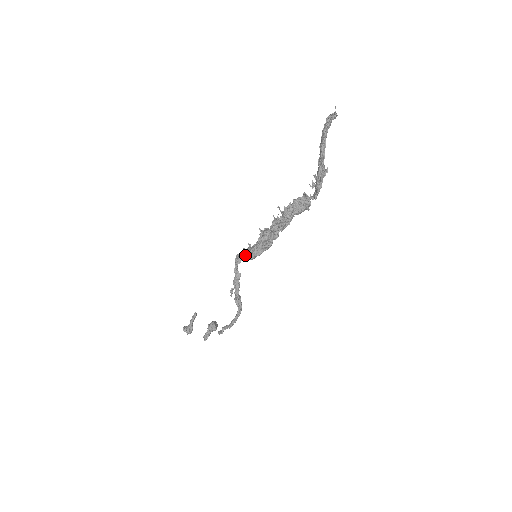
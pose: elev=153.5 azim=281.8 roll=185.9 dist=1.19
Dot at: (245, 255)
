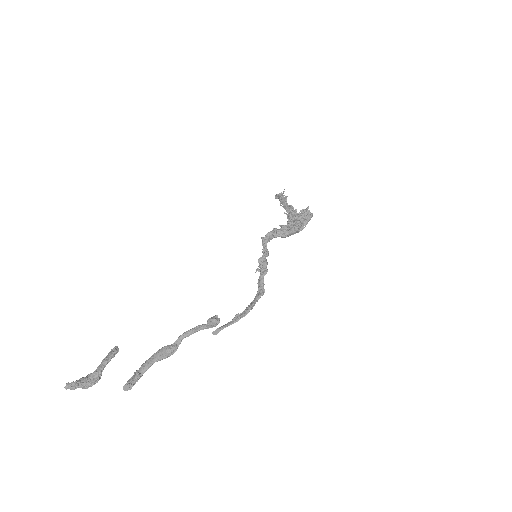
Dot at: (284, 229)
